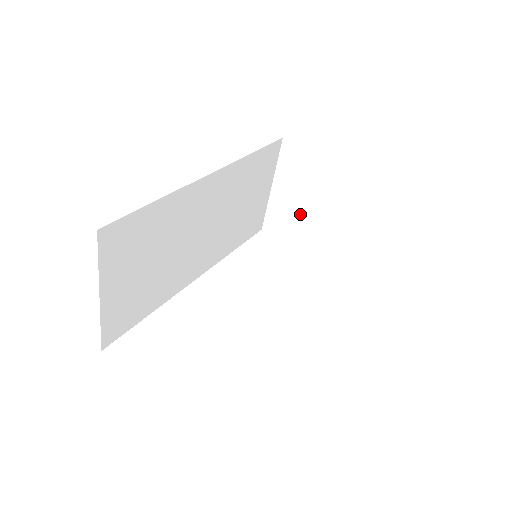
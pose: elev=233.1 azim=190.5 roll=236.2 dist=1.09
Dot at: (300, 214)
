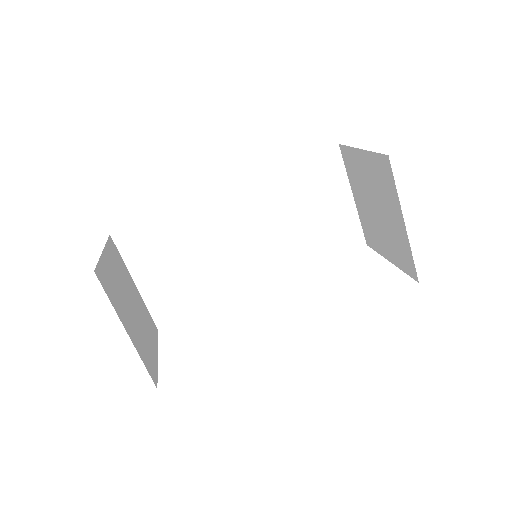
Dot at: (373, 219)
